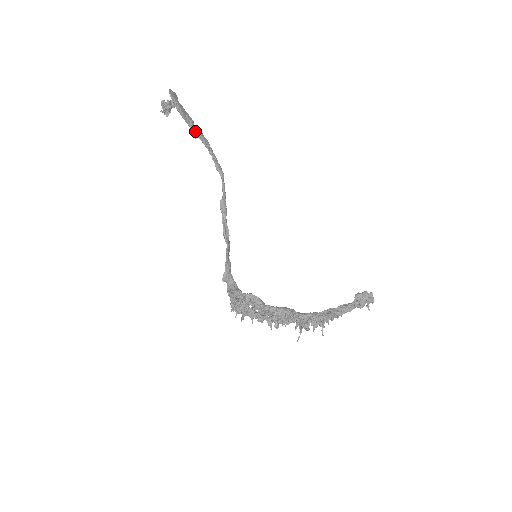
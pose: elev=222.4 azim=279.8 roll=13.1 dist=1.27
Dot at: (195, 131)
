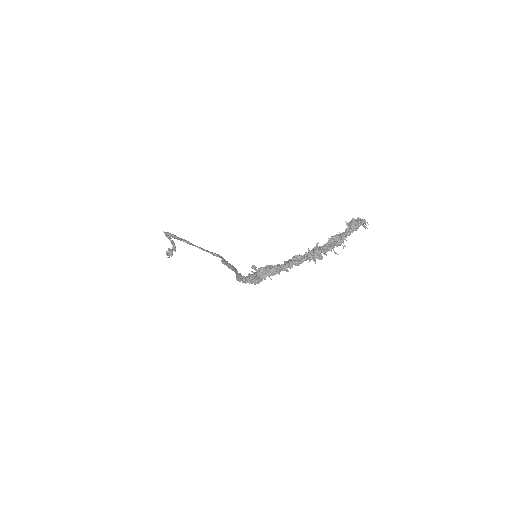
Dot at: (188, 242)
